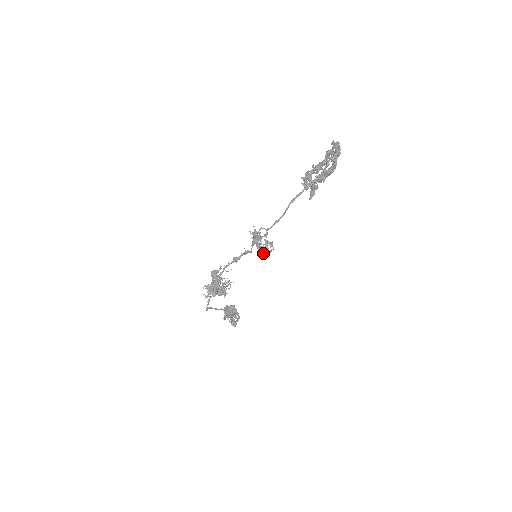
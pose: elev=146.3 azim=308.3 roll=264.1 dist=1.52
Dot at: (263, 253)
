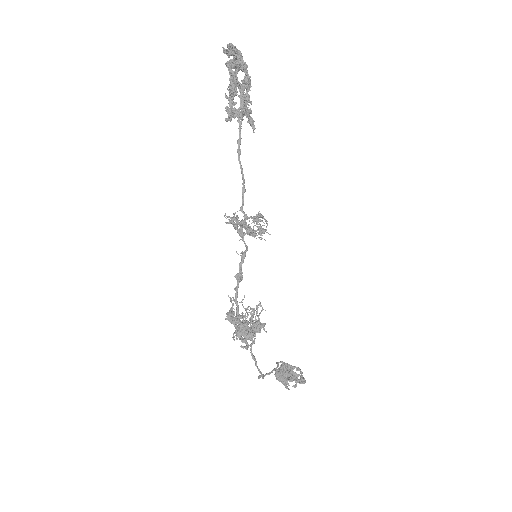
Dot at: (260, 231)
